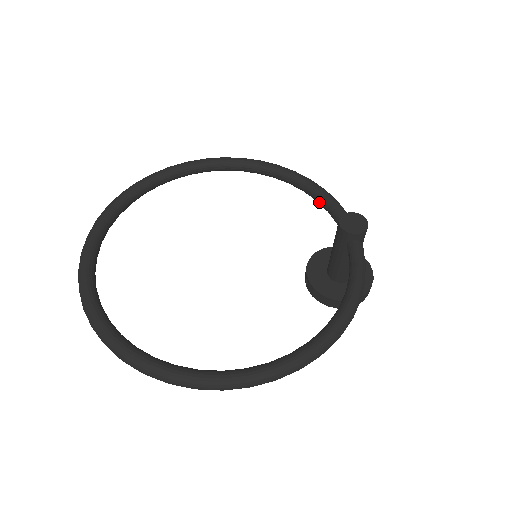
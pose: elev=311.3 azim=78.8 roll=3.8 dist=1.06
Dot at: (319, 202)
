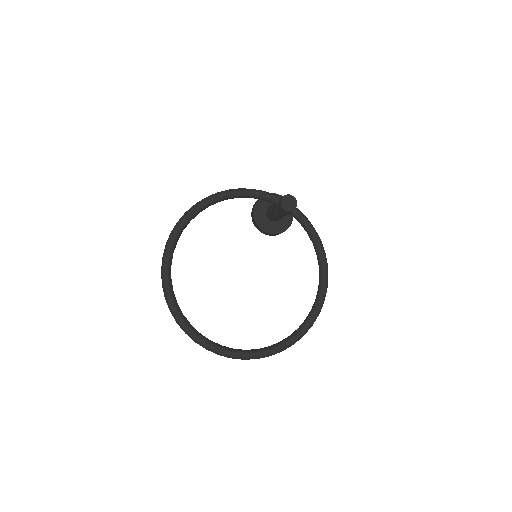
Dot at: occluded
